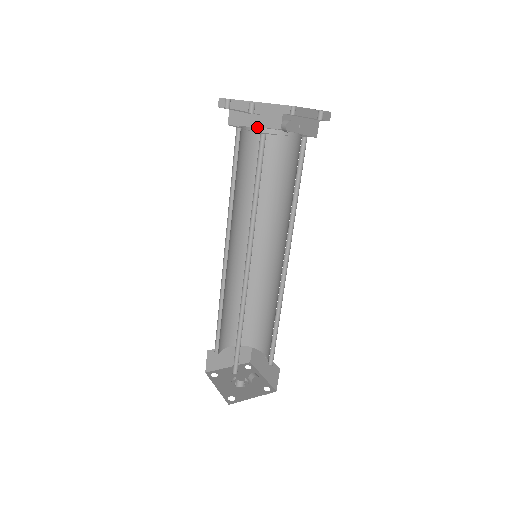
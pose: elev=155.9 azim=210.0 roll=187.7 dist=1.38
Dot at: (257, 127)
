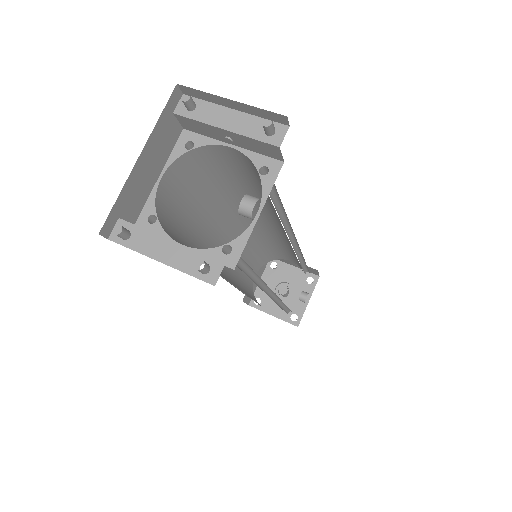
Dot at: (161, 175)
